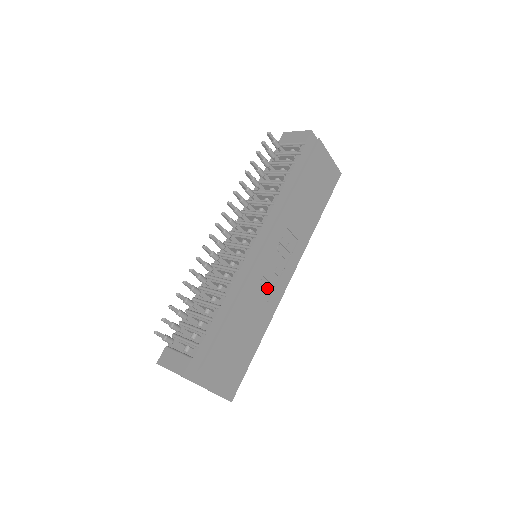
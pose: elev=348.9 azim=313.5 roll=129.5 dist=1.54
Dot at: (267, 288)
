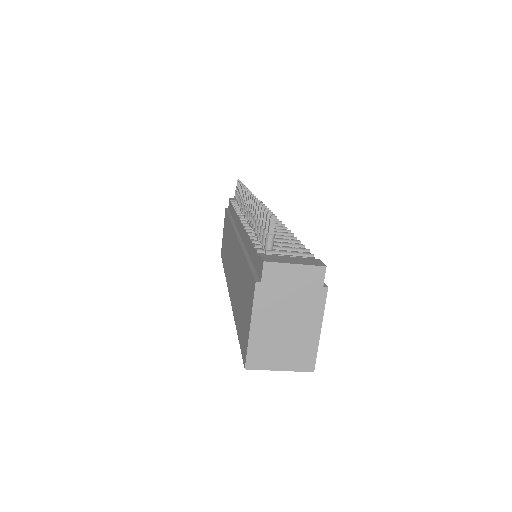
Dot at: occluded
